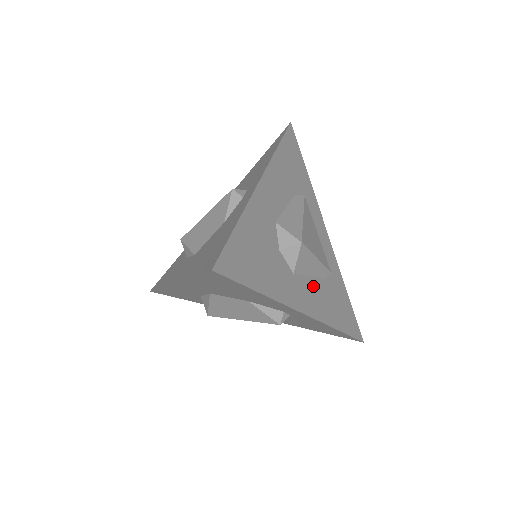
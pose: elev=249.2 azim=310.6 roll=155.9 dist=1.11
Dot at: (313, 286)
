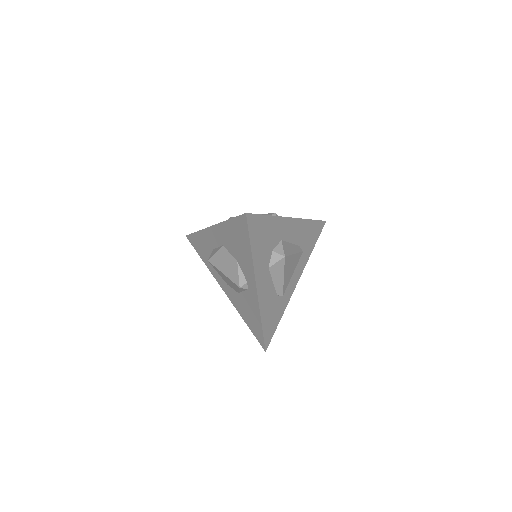
Dot at: (270, 287)
